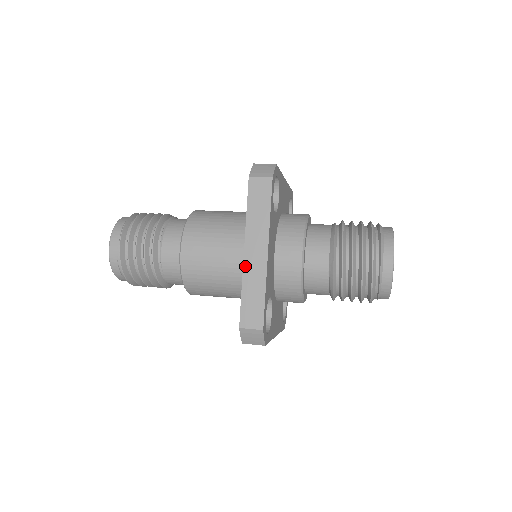
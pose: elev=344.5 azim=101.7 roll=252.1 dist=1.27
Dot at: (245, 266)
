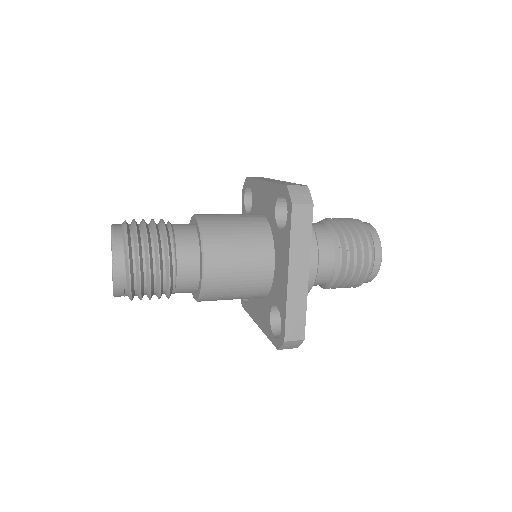
Dot at: (289, 288)
